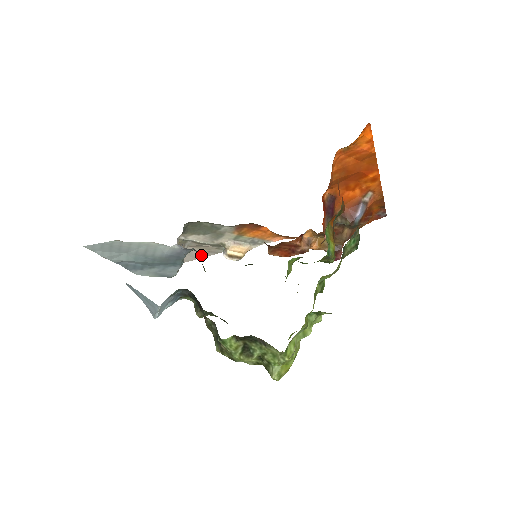
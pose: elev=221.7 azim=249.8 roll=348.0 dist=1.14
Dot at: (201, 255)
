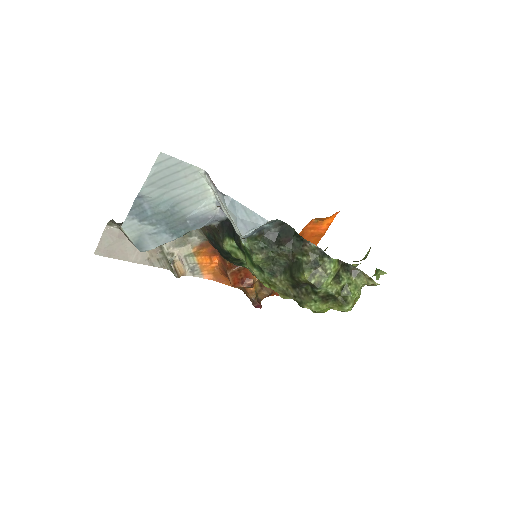
Dot at: (138, 259)
